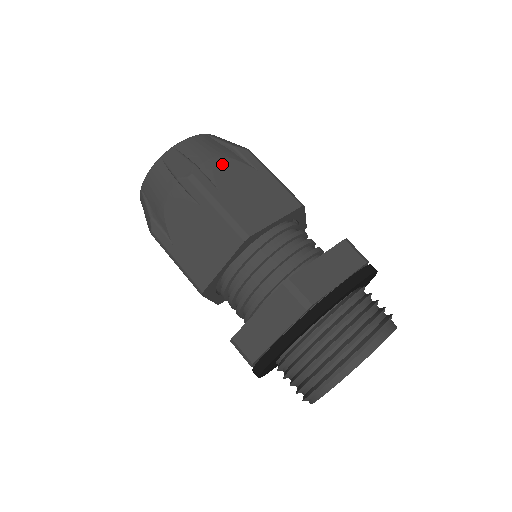
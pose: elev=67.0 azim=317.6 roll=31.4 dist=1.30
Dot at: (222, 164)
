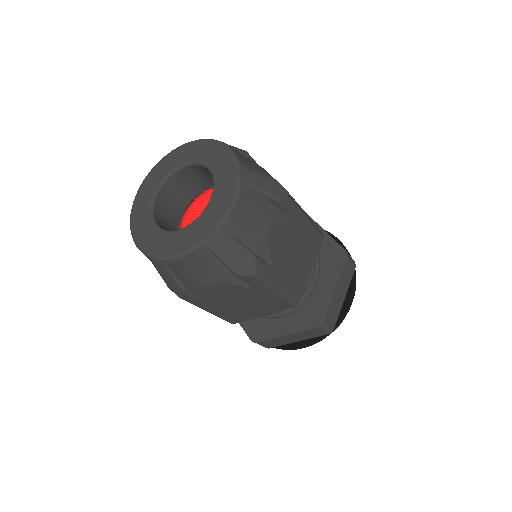
Dot at: (274, 237)
